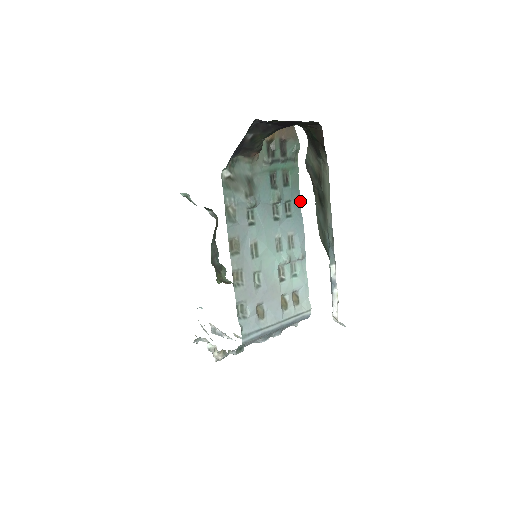
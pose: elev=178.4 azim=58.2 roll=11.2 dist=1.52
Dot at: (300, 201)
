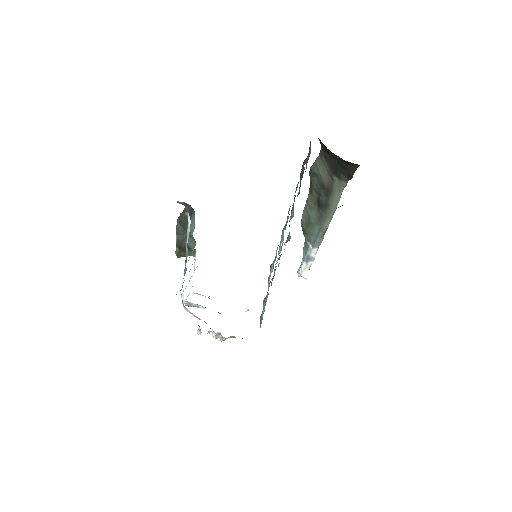
Dot at: occluded
